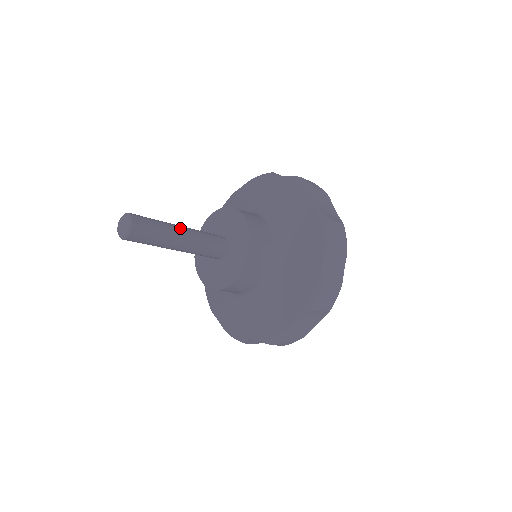
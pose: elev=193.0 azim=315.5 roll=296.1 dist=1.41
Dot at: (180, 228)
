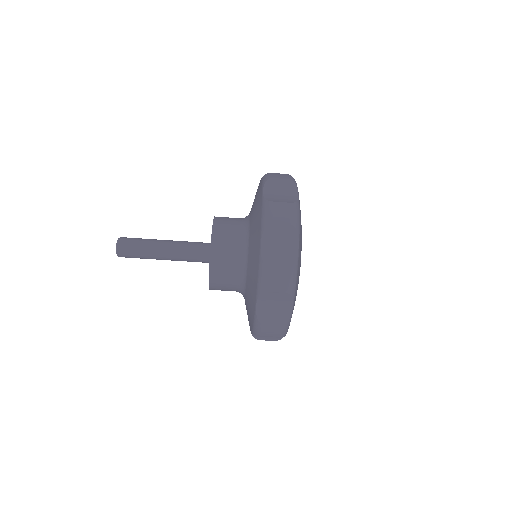
Dot at: occluded
